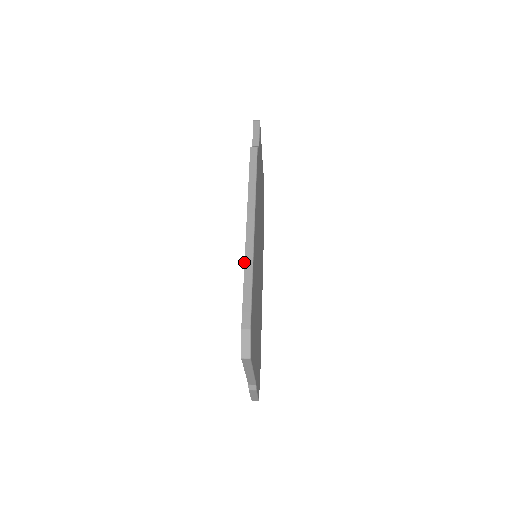
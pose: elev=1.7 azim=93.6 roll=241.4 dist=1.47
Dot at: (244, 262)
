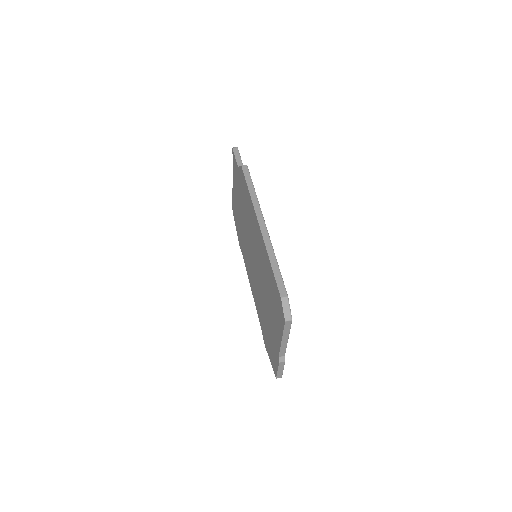
Dot at: (266, 249)
